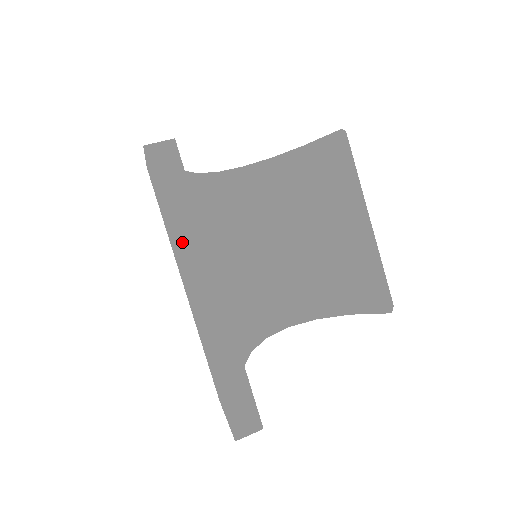
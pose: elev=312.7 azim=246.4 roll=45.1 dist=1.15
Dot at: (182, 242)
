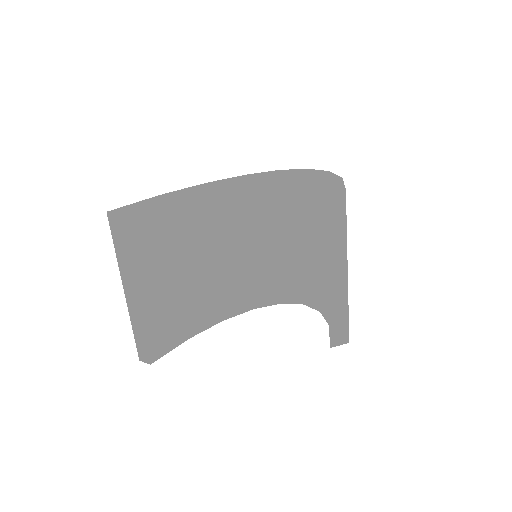
Dot at: (121, 265)
